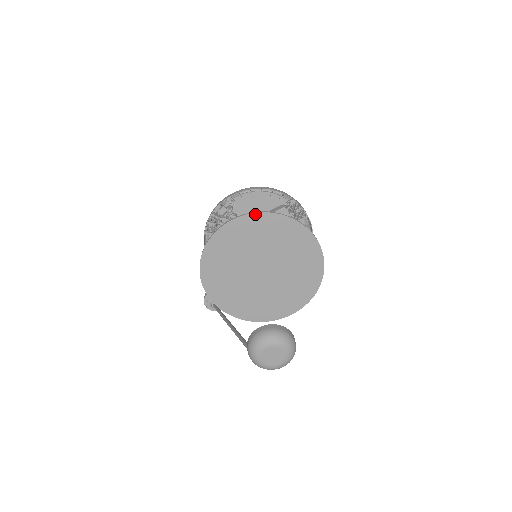
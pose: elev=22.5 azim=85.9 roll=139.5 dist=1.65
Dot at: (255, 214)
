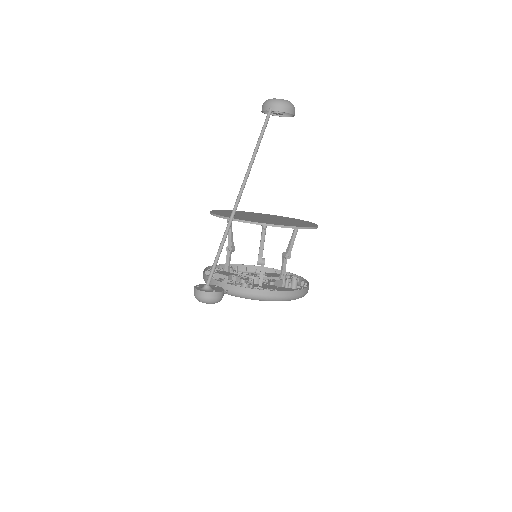
Dot at: occluded
